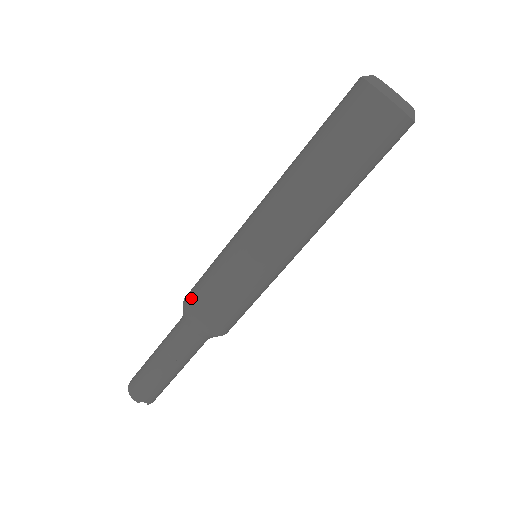
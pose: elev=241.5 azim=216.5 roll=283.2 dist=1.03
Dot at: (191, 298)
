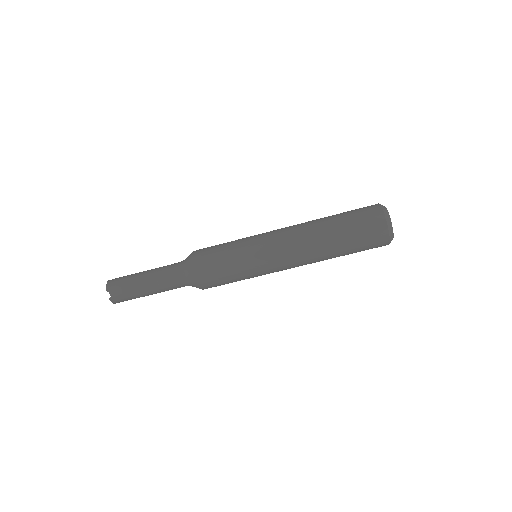
Dot at: (202, 249)
